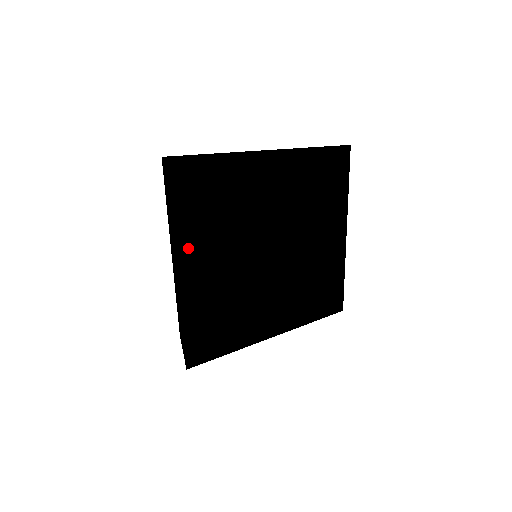
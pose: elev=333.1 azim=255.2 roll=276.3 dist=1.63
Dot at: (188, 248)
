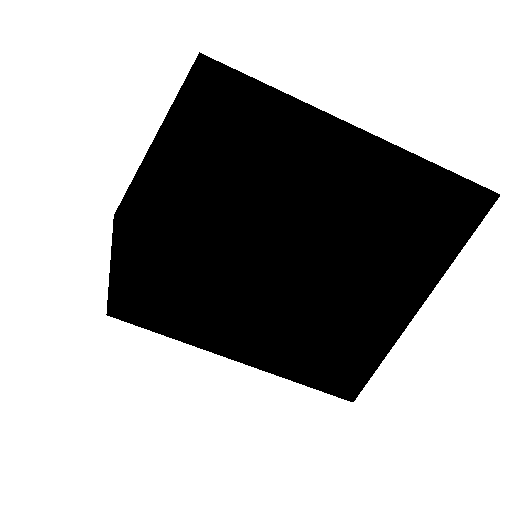
Dot at: (147, 190)
